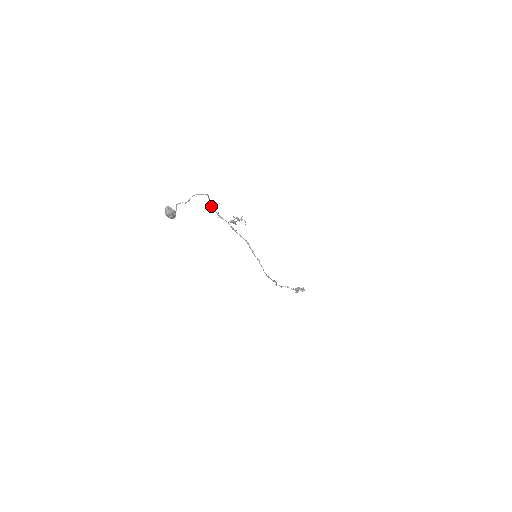
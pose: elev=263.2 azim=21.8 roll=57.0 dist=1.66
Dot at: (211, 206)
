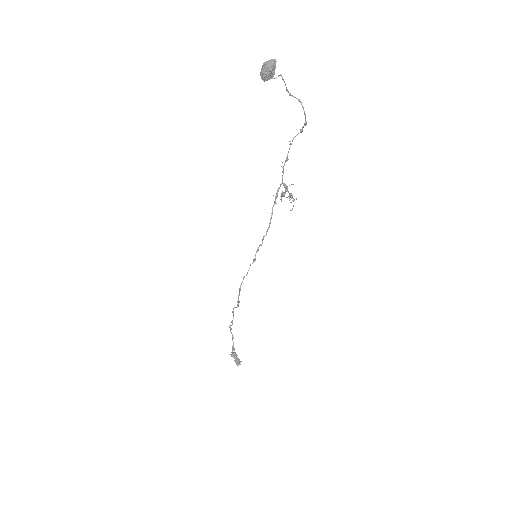
Dot at: occluded
